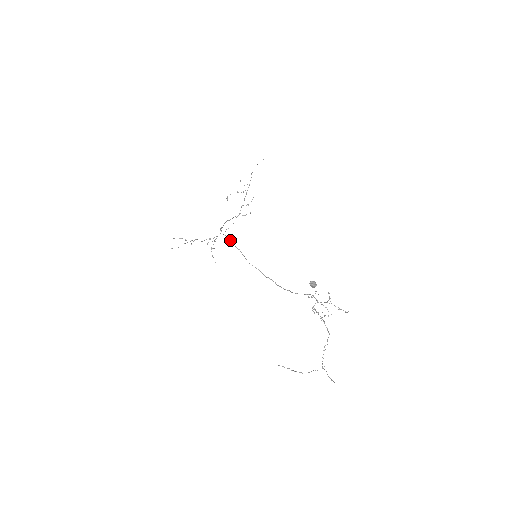
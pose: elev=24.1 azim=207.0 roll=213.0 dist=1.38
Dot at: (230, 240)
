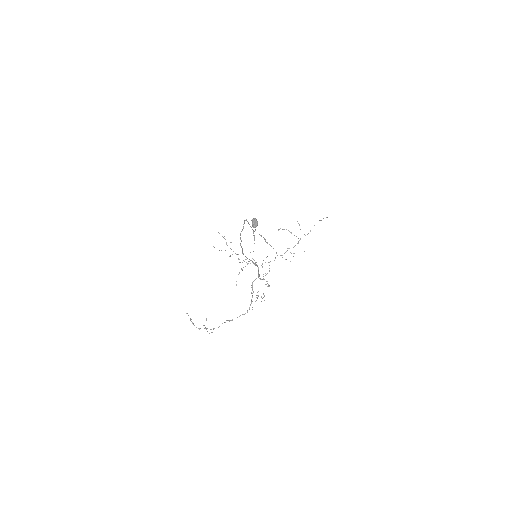
Dot at: (244, 222)
